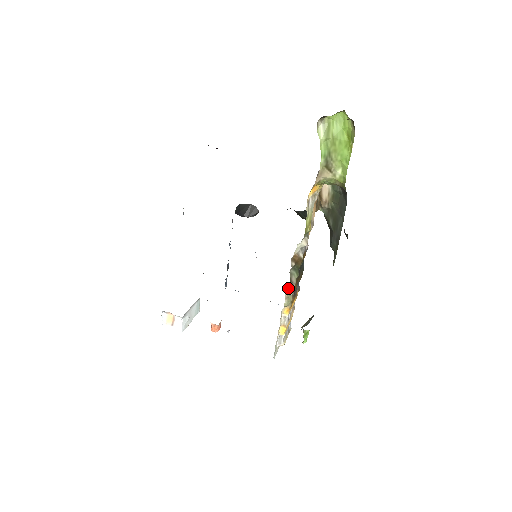
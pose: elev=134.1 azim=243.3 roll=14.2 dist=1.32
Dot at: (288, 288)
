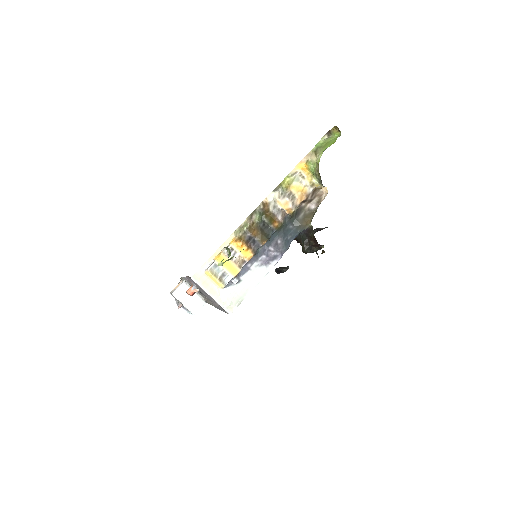
Dot at: (246, 222)
